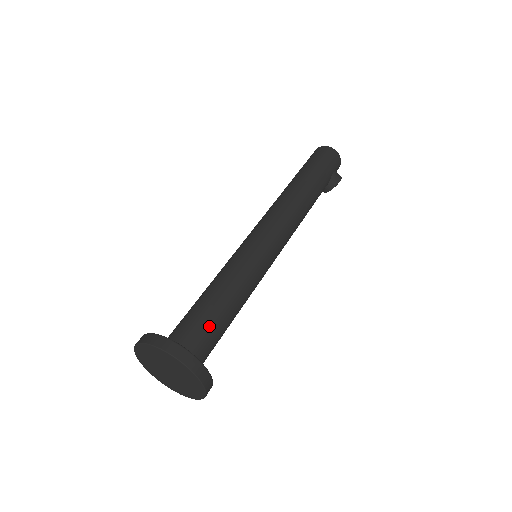
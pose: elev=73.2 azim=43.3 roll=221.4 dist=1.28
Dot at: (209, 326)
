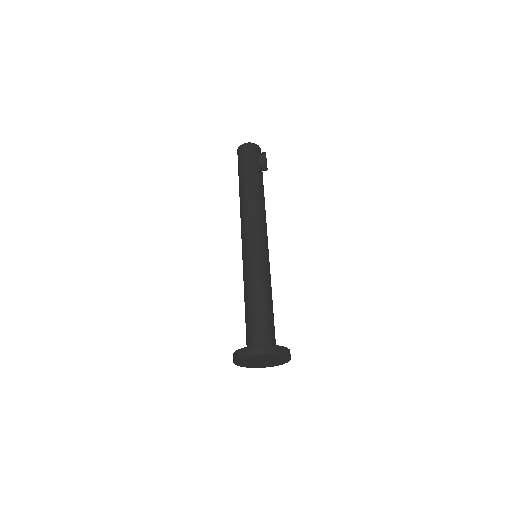
Dot at: (258, 322)
